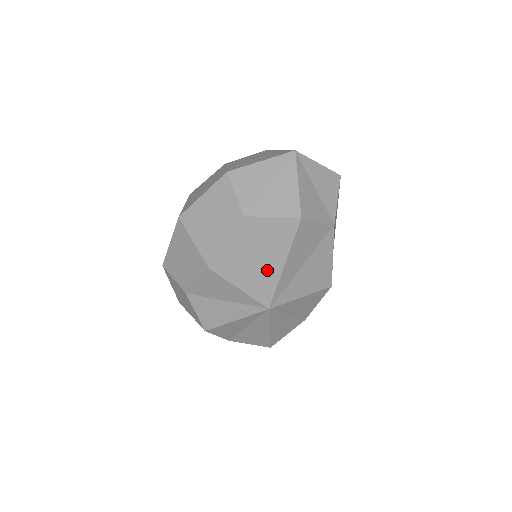
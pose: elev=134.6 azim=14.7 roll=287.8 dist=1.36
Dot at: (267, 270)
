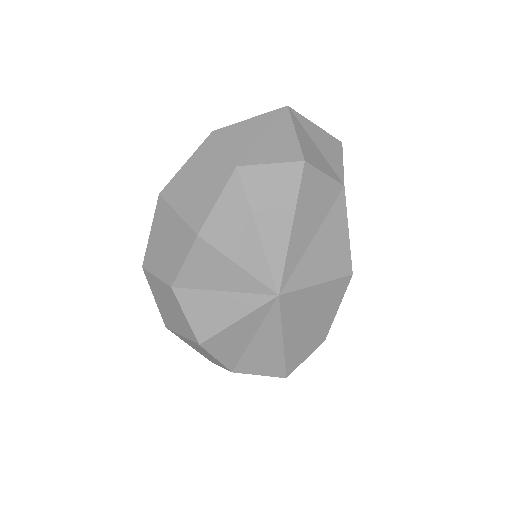
Dot at: (271, 238)
